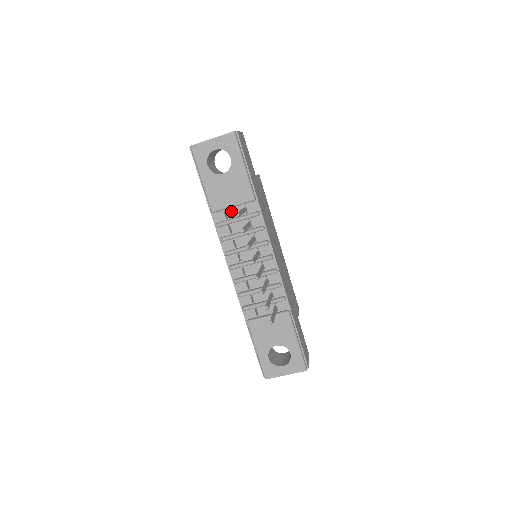
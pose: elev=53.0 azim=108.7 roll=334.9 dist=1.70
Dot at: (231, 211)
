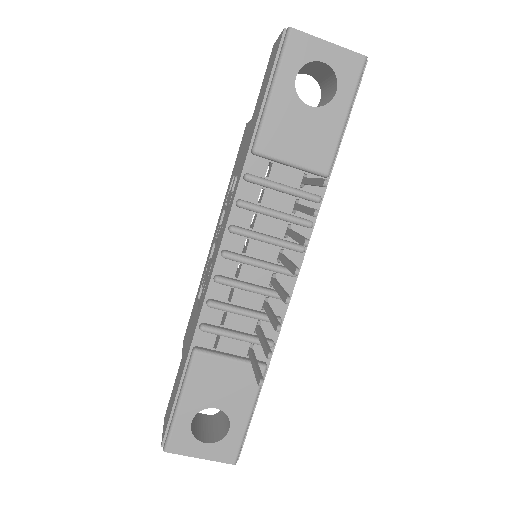
Dot at: (281, 169)
